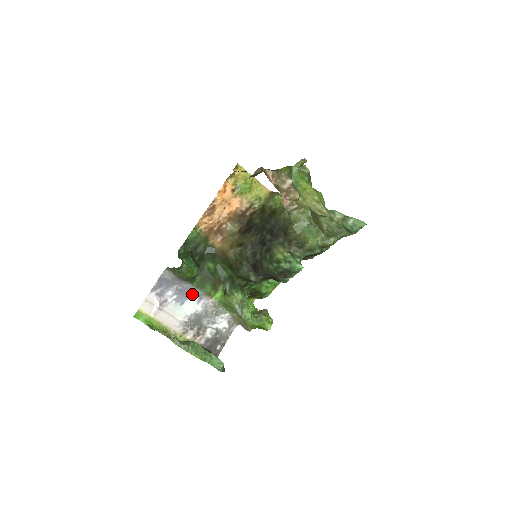
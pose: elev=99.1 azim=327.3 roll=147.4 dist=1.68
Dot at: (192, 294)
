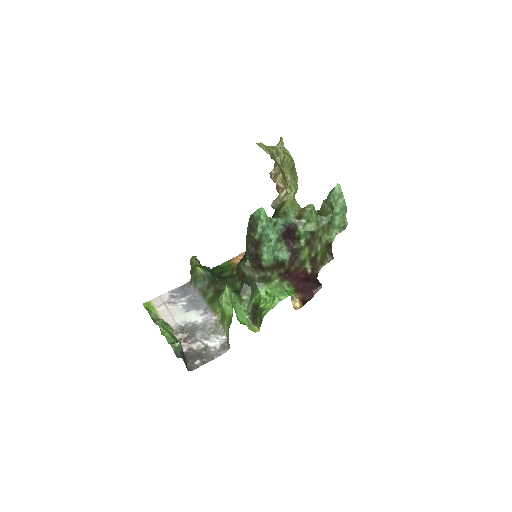
Dot at: (200, 307)
